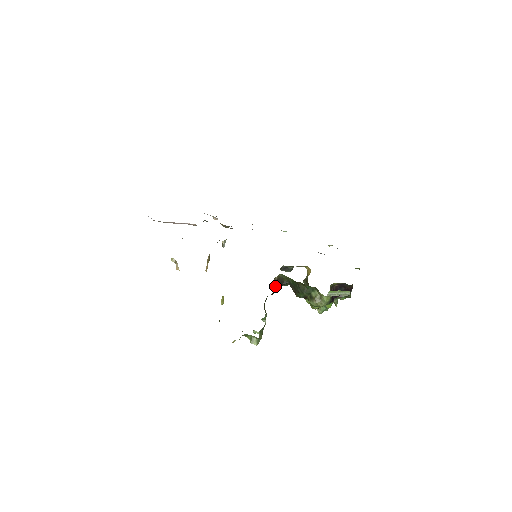
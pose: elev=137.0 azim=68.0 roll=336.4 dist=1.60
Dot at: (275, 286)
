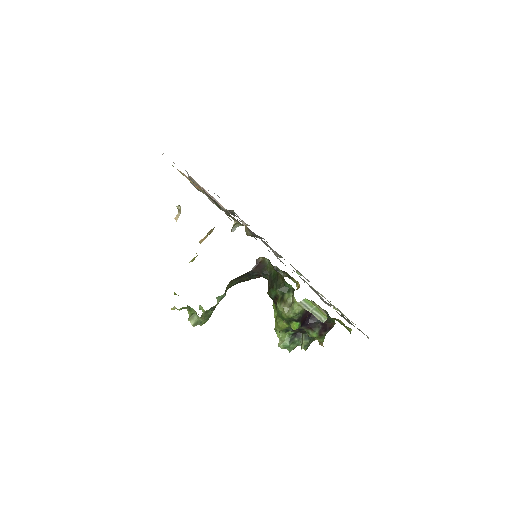
Dot at: (254, 267)
